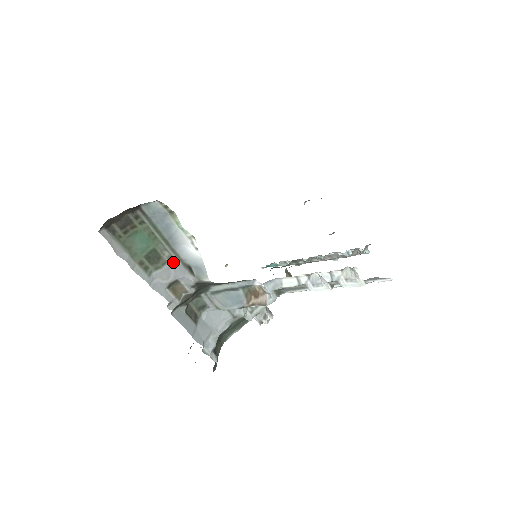
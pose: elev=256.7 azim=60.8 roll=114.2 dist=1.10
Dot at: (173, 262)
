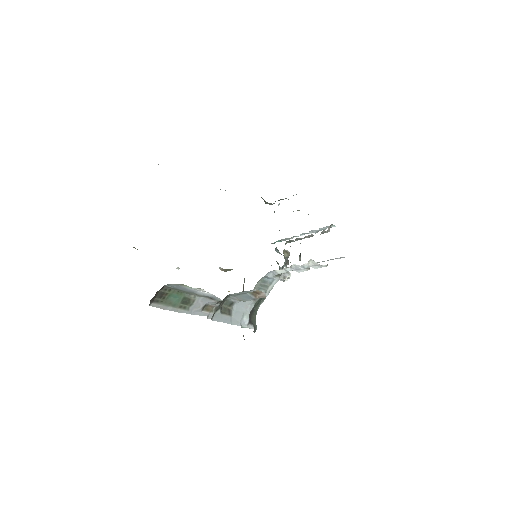
Dot at: (198, 298)
